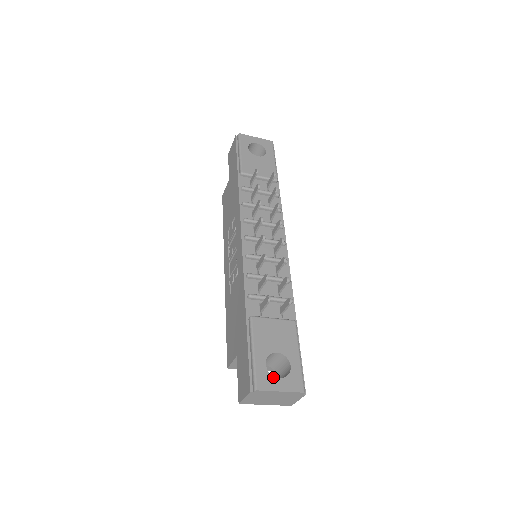
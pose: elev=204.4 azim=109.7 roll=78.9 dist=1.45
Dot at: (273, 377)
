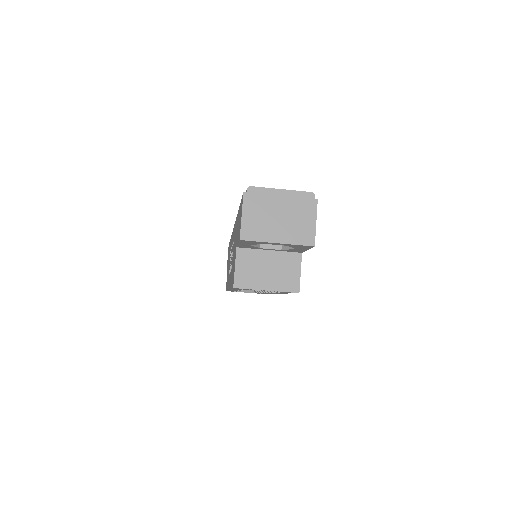
Dot at: occluded
